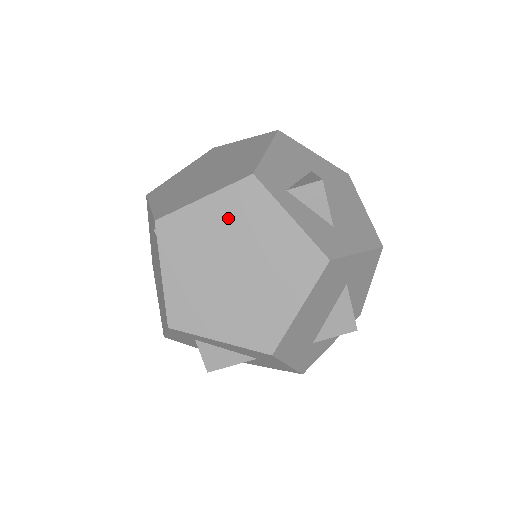
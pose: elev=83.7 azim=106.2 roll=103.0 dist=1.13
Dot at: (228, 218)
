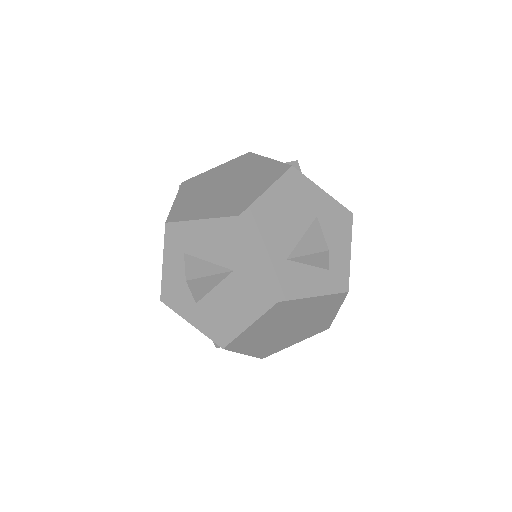
Dot at: (229, 169)
